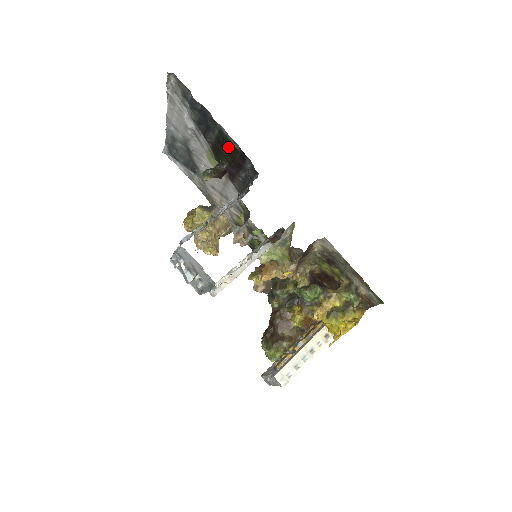
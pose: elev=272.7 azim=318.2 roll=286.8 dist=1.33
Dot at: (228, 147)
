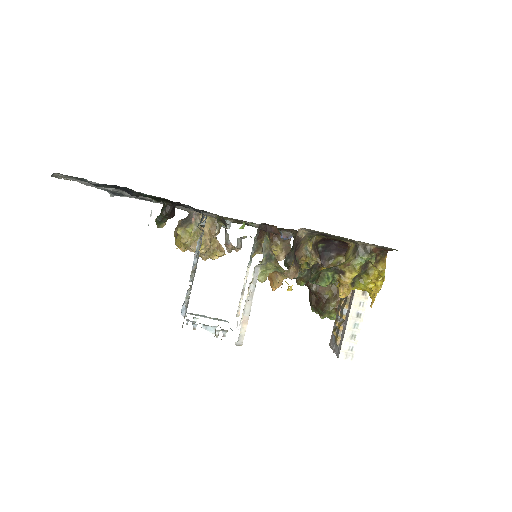
Dot at: (157, 199)
